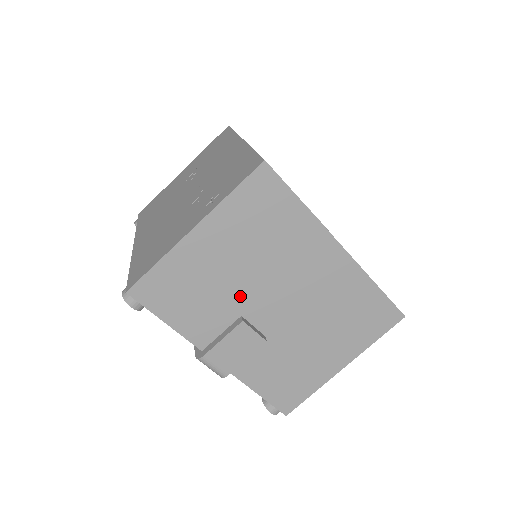
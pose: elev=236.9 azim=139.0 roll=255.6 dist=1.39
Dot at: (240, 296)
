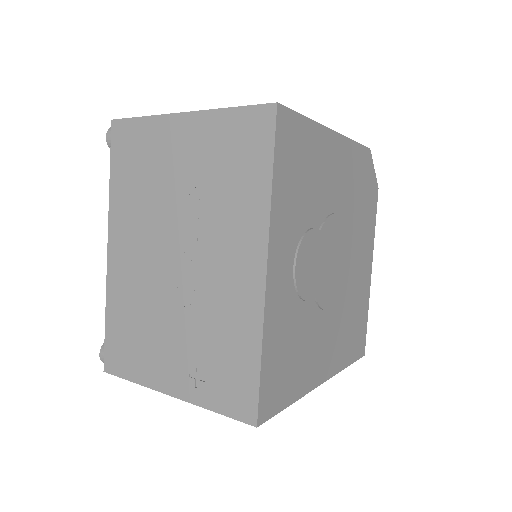
Dot at: occluded
